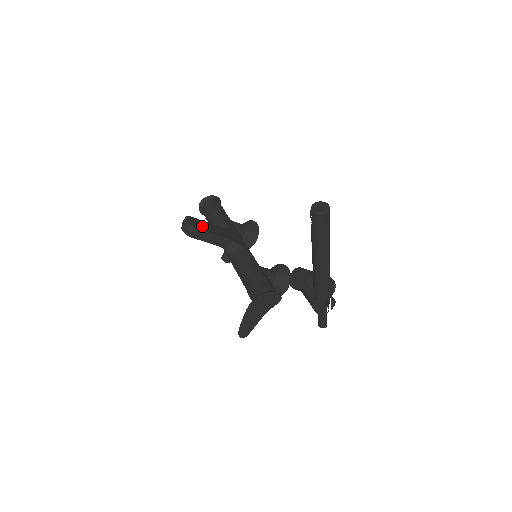
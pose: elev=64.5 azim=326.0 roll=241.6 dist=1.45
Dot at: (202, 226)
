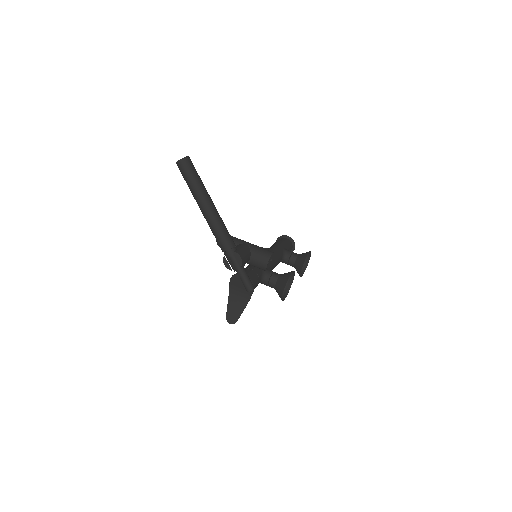
Dot at: occluded
